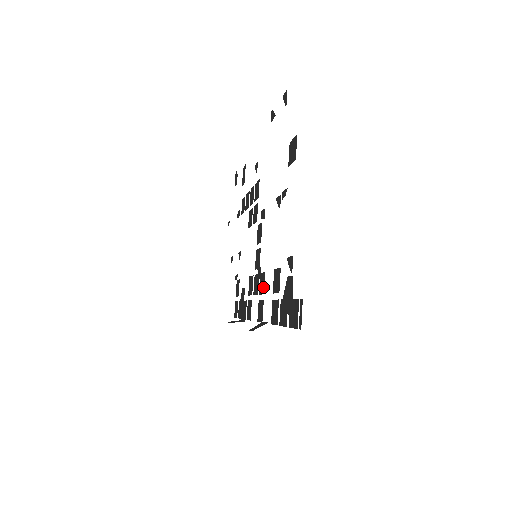
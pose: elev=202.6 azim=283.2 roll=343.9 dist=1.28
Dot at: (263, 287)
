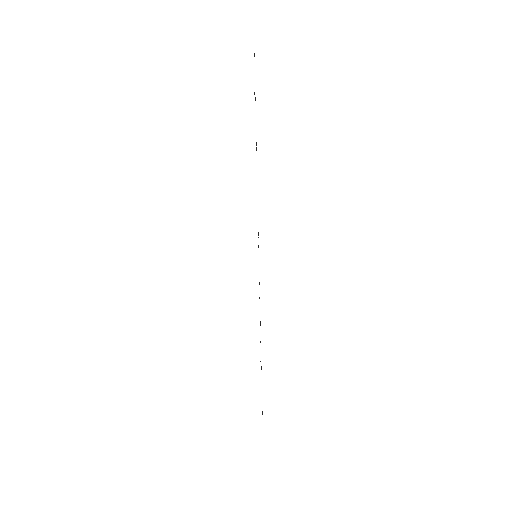
Dot at: occluded
